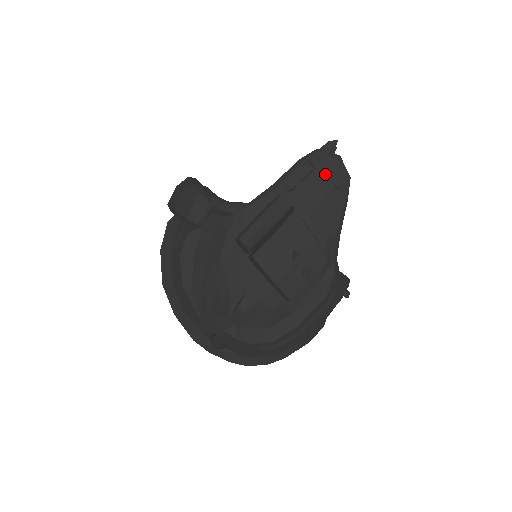
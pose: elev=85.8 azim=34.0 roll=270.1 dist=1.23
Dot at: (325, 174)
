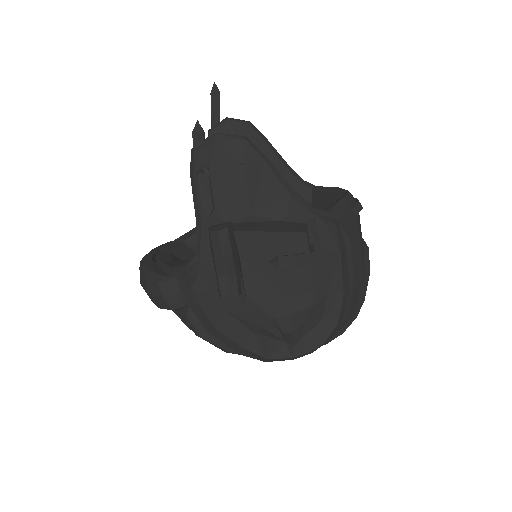
Dot at: (222, 164)
